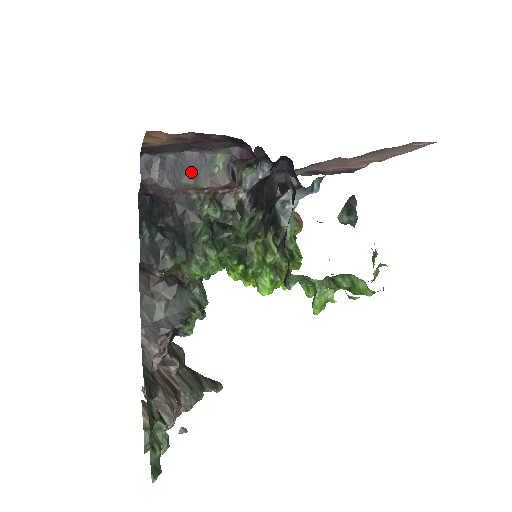
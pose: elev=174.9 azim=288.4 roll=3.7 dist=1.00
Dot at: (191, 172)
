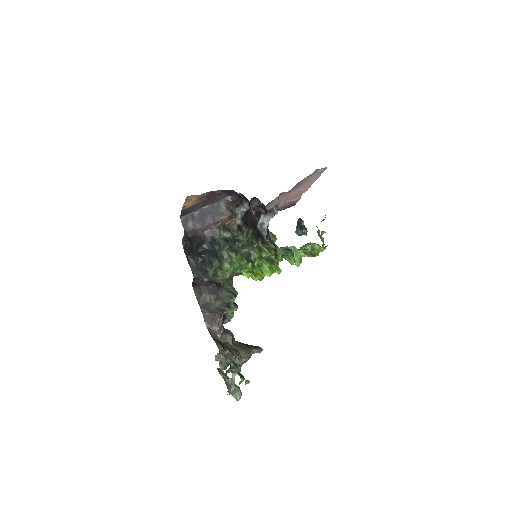
Dot at: (210, 216)
